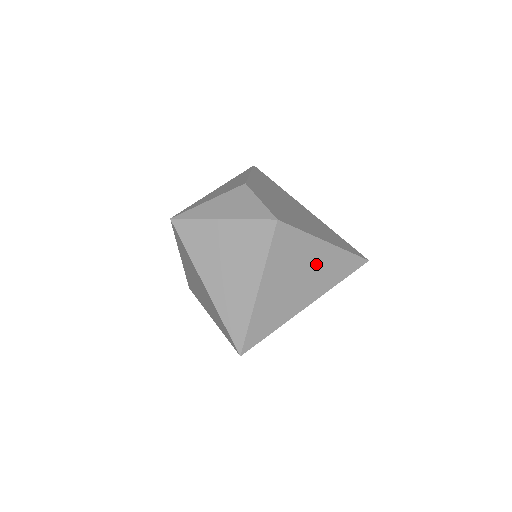
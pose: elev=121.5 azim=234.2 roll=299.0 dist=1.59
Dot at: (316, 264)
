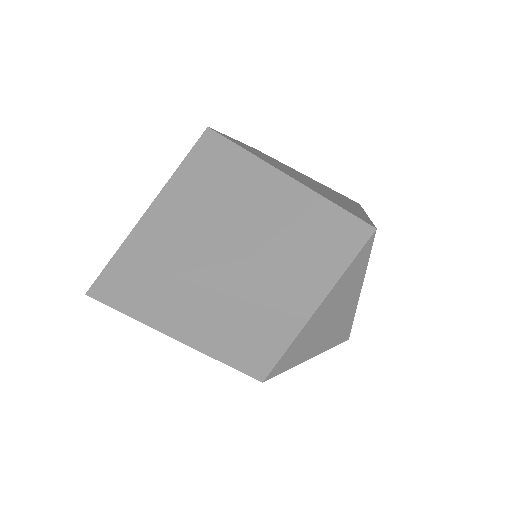
Dot at: (249, 200)
